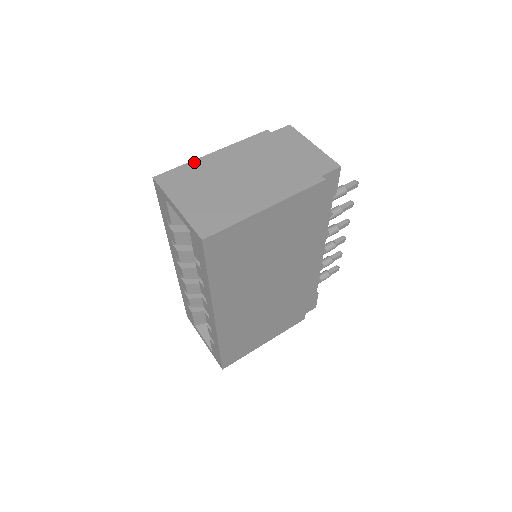
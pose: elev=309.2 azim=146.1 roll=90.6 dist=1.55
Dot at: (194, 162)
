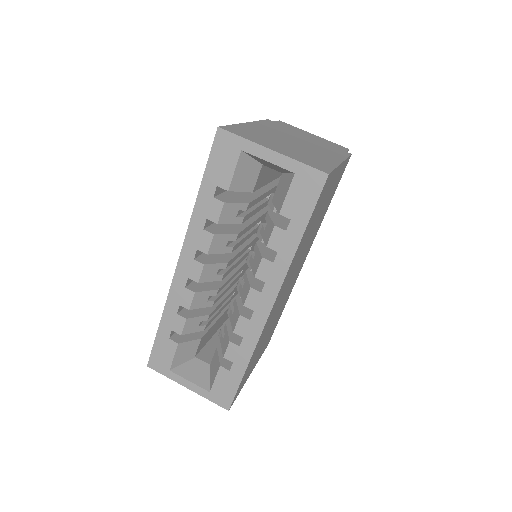
Dot at: (241, 125)
